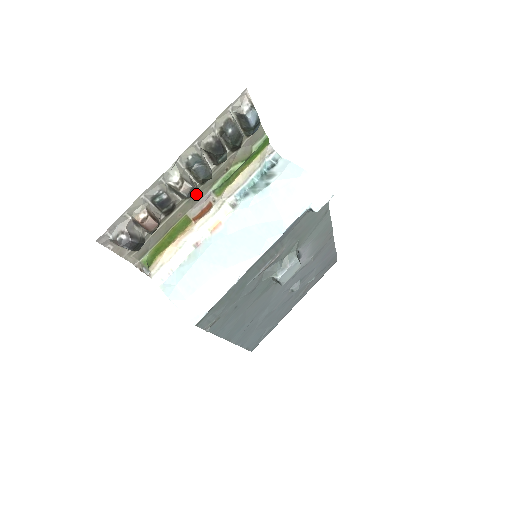
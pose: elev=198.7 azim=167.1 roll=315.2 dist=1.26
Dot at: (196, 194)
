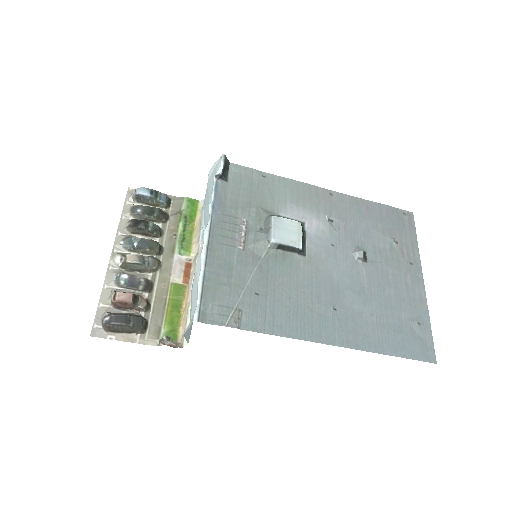
Dot at: (162, 264)
